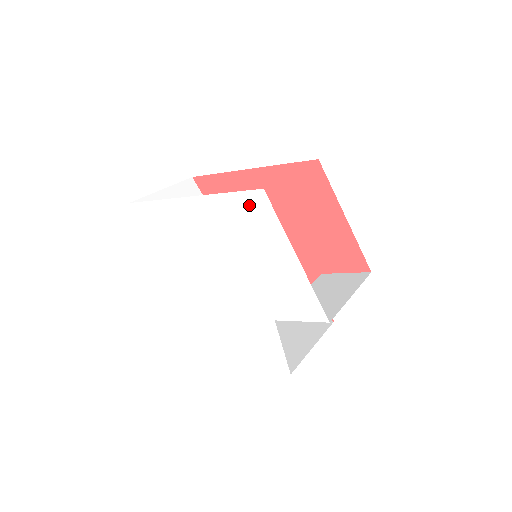
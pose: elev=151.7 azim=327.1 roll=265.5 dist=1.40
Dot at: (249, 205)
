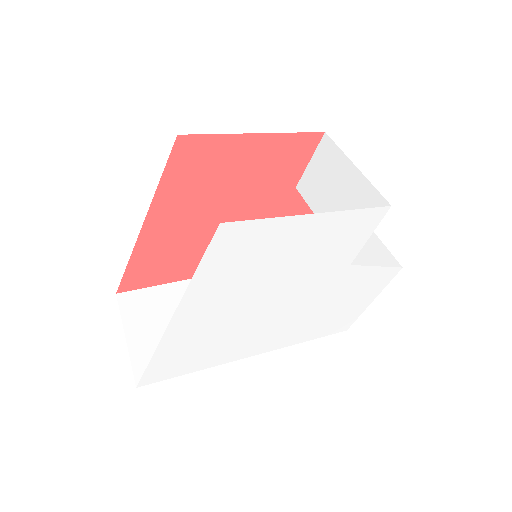
Dot at: (226, 248)
